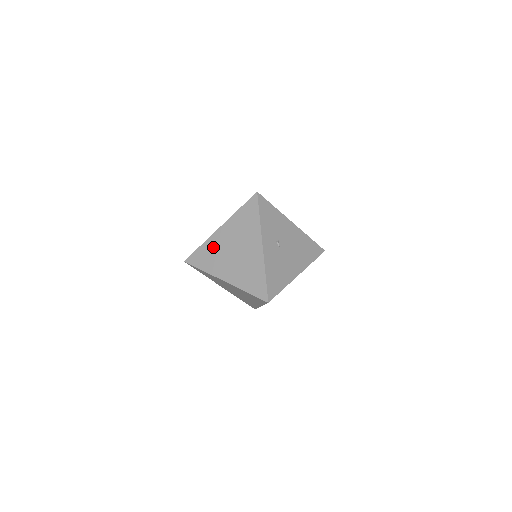
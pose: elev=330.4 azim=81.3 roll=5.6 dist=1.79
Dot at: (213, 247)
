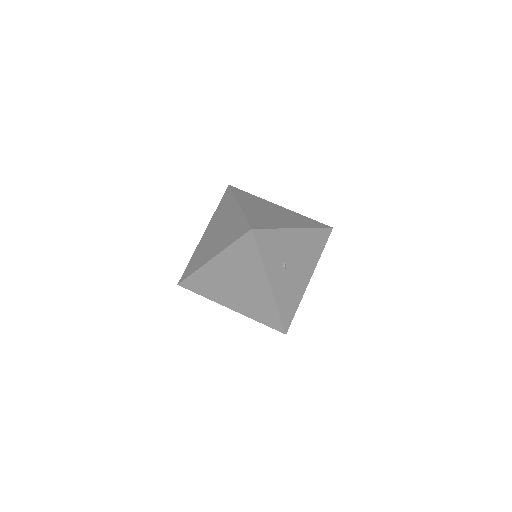
Dot at: (209, 277)
